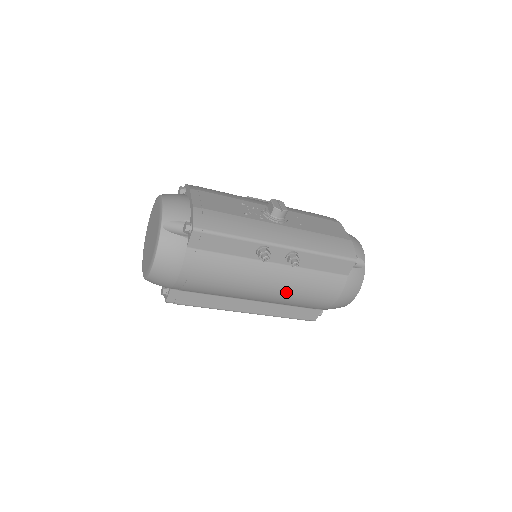
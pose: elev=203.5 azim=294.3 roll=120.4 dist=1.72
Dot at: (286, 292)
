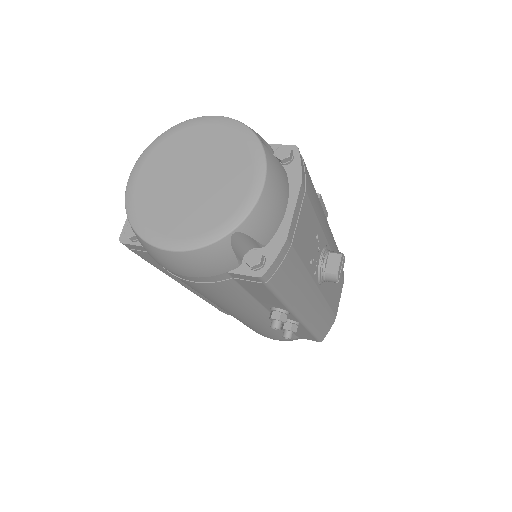
Dot at: (244, 321)
